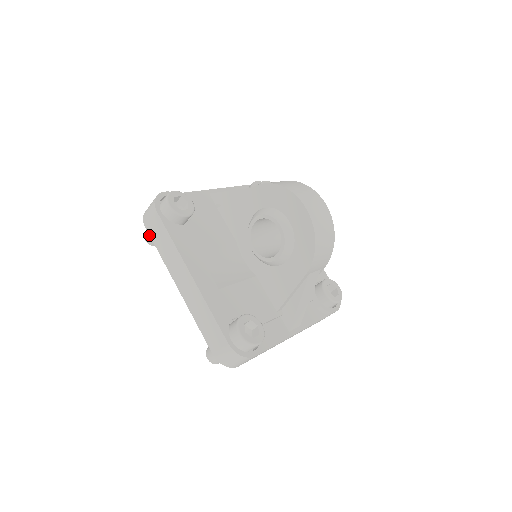
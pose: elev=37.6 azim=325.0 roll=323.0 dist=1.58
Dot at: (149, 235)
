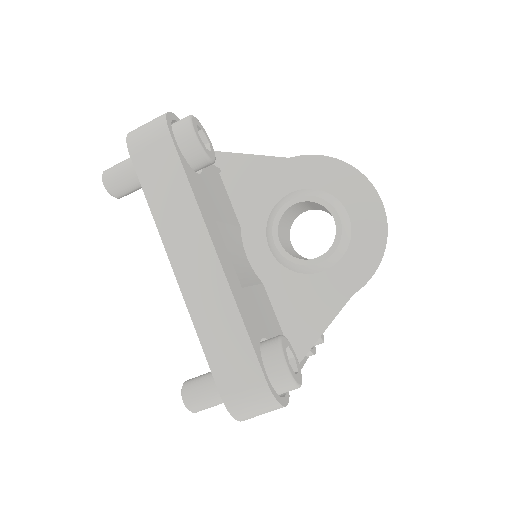
Dot at: (118, 175)
